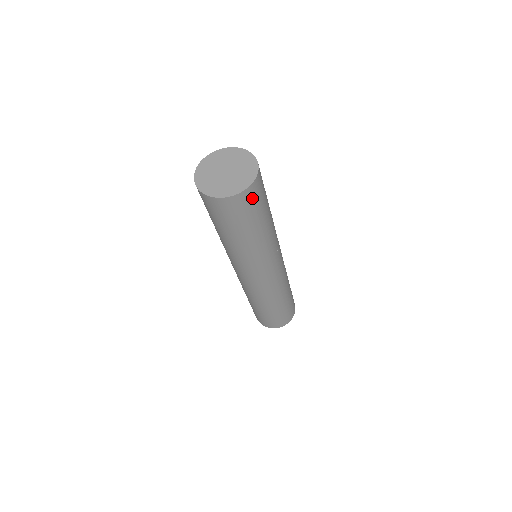
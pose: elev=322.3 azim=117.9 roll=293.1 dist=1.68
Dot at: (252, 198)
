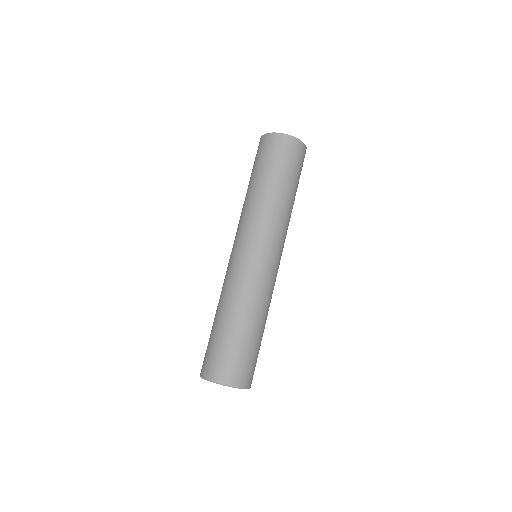
Dot at: (276, 145)
